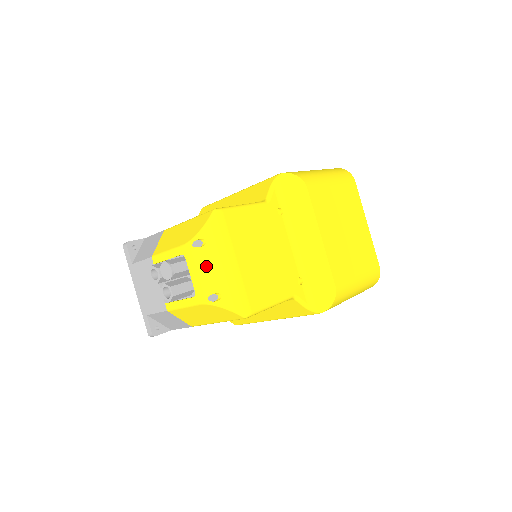
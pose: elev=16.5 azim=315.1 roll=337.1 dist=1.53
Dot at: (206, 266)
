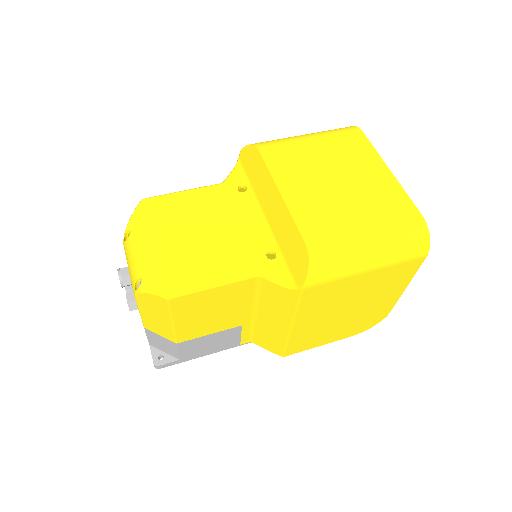
Dot at: (131, 255)
